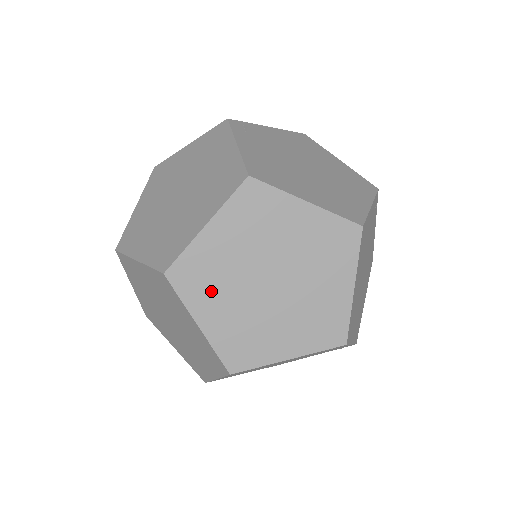
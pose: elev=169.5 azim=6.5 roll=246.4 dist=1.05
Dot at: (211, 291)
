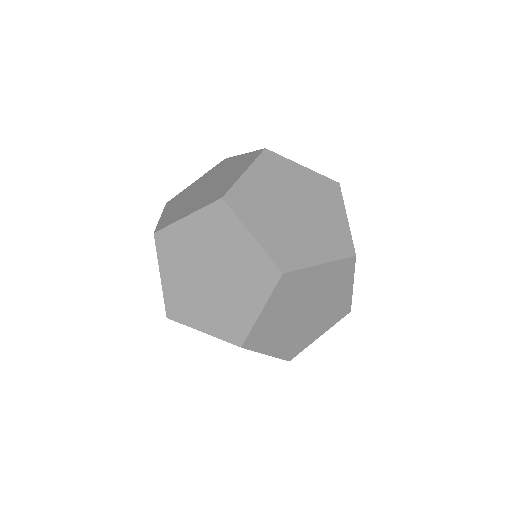
Dot at: (175, 259)
